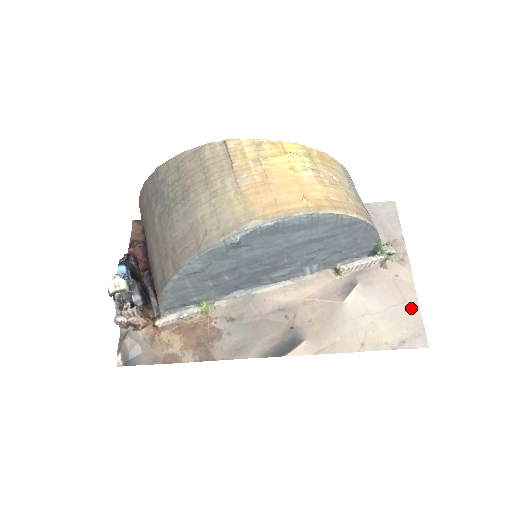
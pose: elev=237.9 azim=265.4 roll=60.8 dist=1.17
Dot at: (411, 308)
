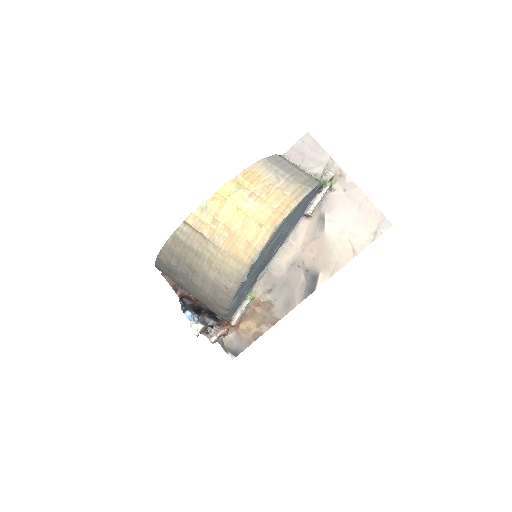
Dot at: (367, 206)
